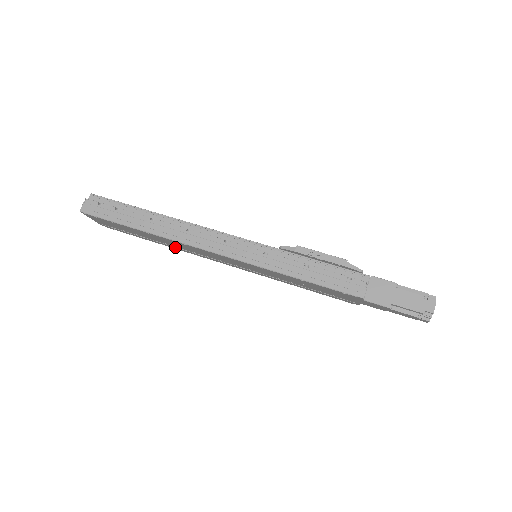
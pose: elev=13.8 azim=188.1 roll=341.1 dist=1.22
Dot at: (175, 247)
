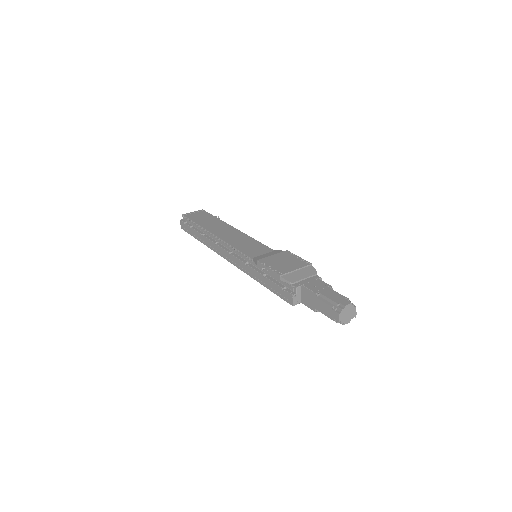
Dot at: occluded
